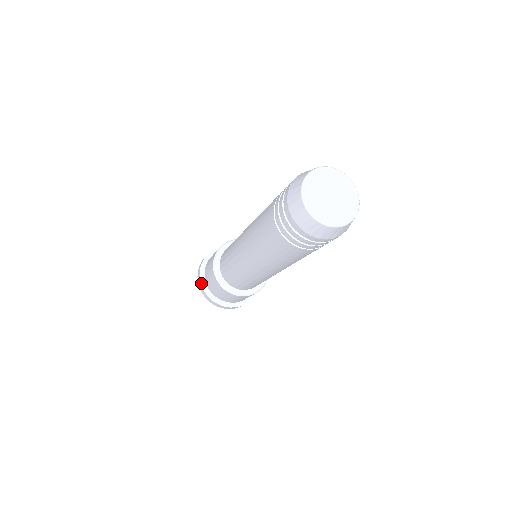
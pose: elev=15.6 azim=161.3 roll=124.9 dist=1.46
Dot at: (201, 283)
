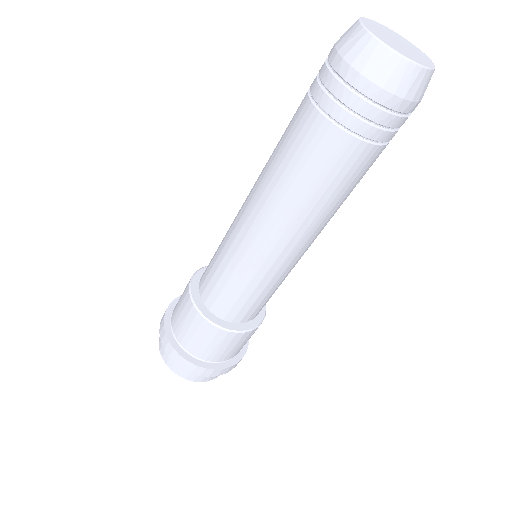
Dot at: (172, 302)
